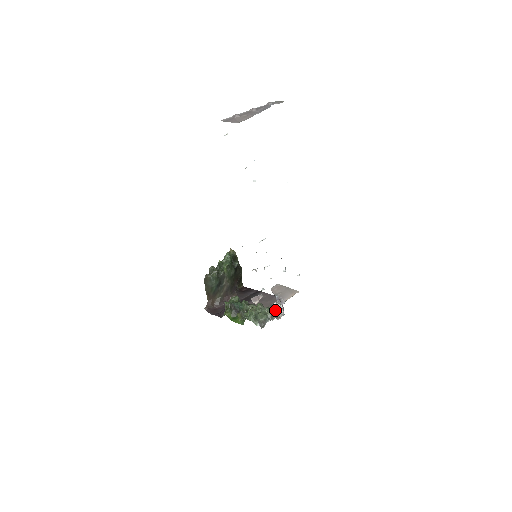
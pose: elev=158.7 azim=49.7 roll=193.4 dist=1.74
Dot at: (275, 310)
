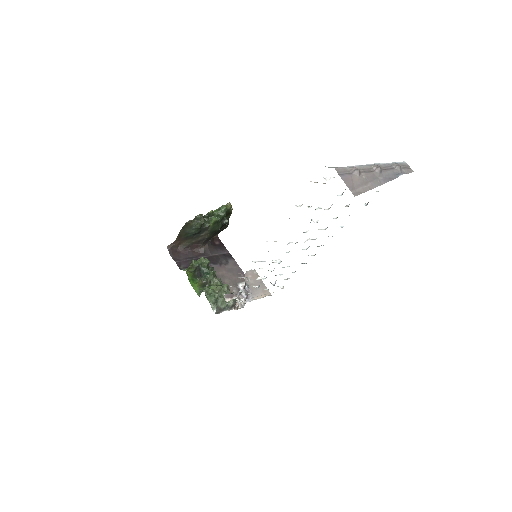
Dot at: occluded
